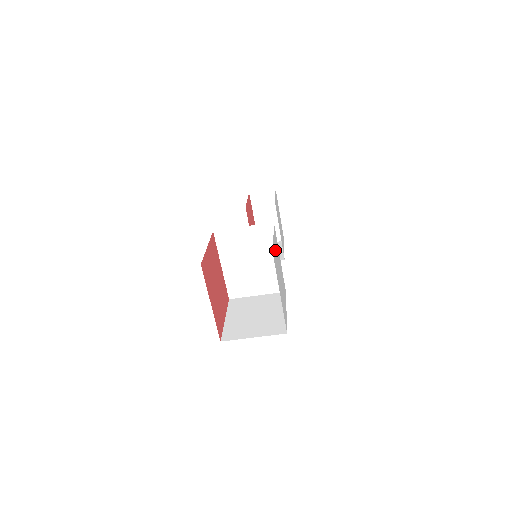
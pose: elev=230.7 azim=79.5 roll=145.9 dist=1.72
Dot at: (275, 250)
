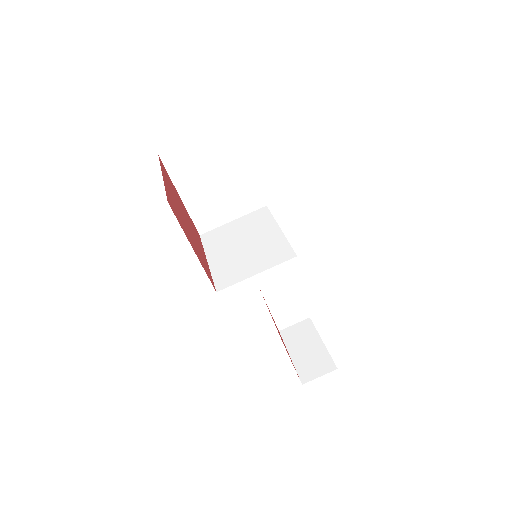
Dot at: occluded
